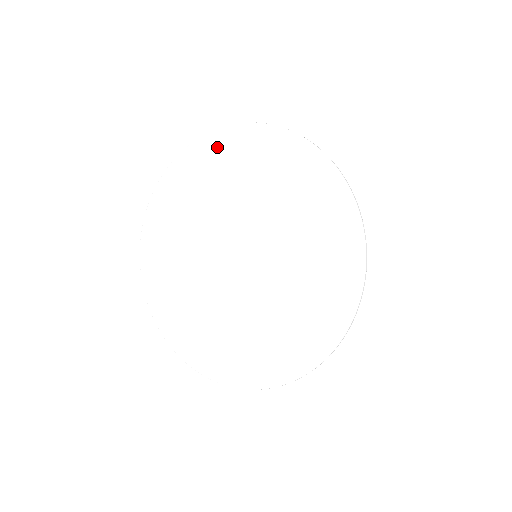
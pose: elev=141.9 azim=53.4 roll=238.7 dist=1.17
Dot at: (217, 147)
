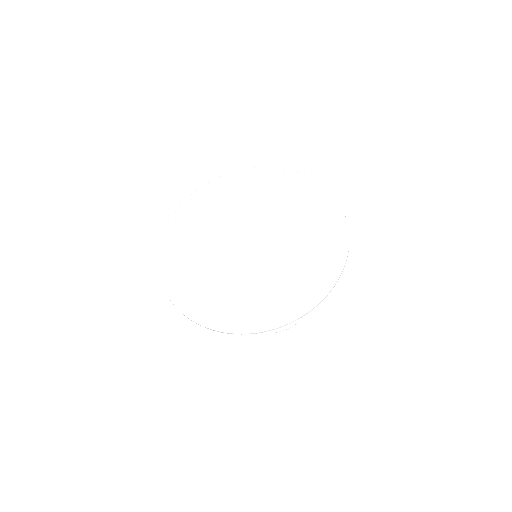
Dot at: (280, 178)
